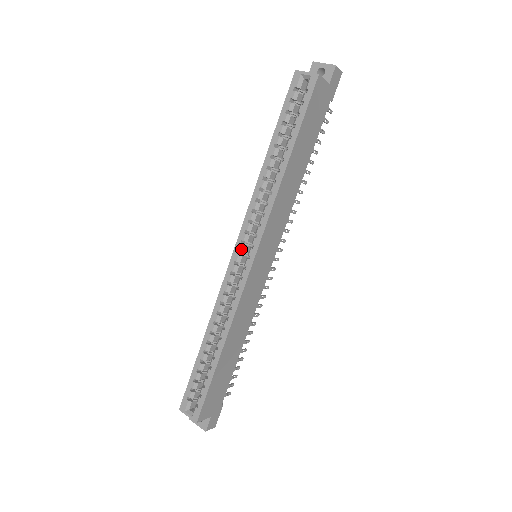
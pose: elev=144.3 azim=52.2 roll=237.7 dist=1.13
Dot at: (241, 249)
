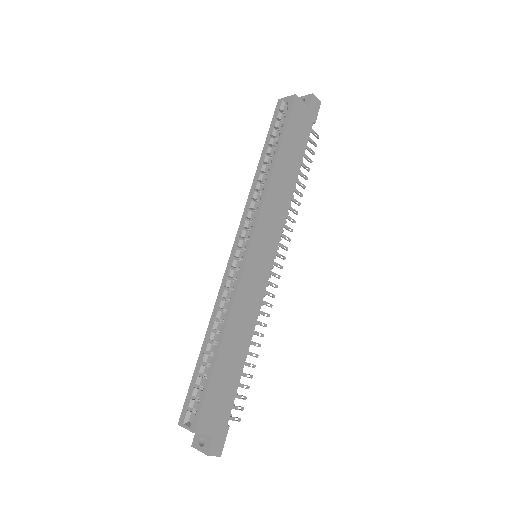
Dot at: (239, 244)
